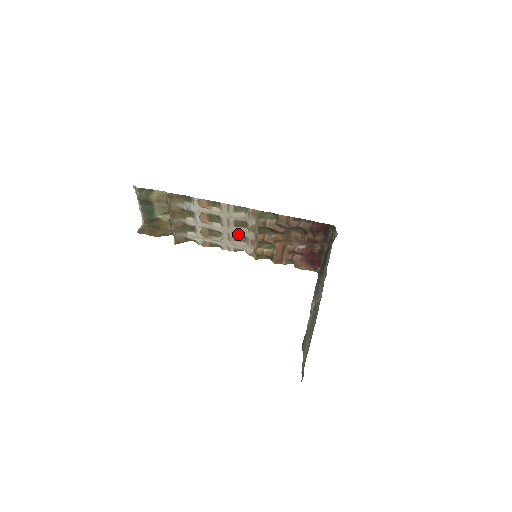
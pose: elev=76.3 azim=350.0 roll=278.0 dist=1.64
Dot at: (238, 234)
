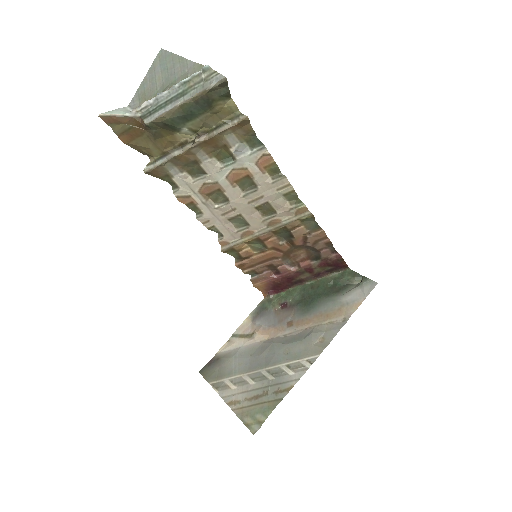
Dot at: (245, 216)
